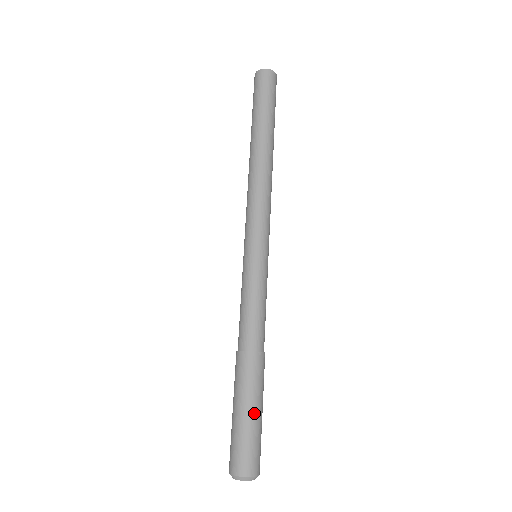
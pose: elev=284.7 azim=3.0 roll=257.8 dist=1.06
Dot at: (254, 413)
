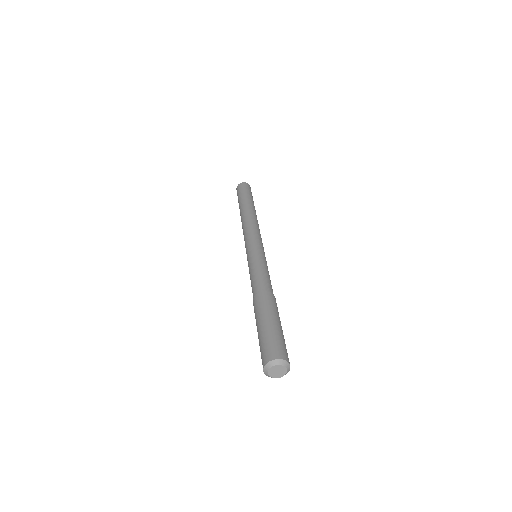
Dot at: (268, 323)
